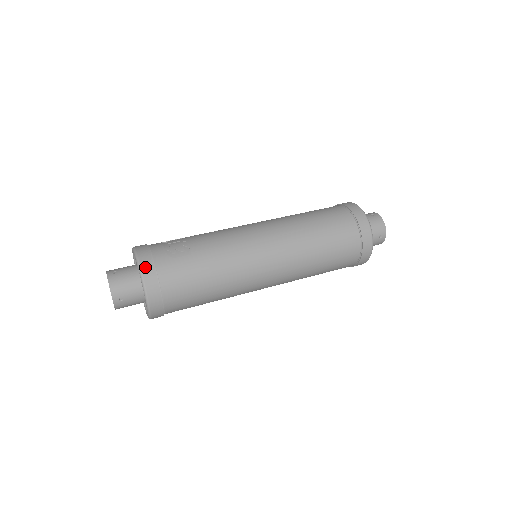
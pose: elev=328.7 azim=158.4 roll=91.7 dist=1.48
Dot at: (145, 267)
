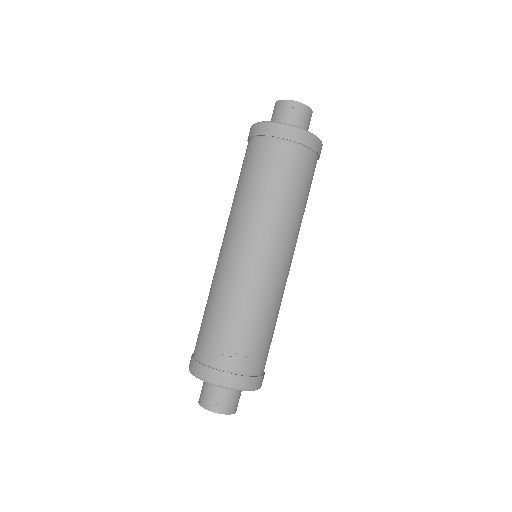
Dot at: (245, 385)
